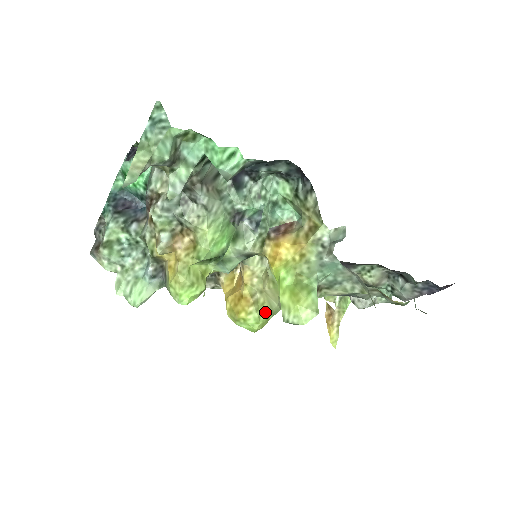
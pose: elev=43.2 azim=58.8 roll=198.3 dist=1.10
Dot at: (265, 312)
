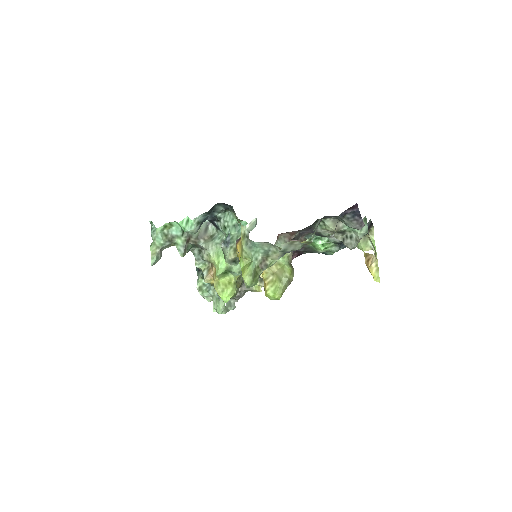
Dot at: (278, 285)
